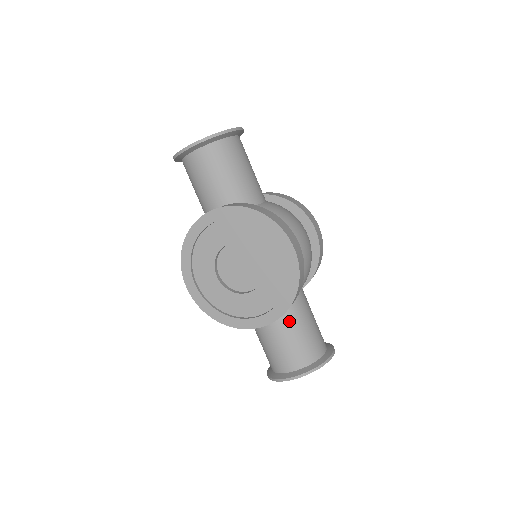
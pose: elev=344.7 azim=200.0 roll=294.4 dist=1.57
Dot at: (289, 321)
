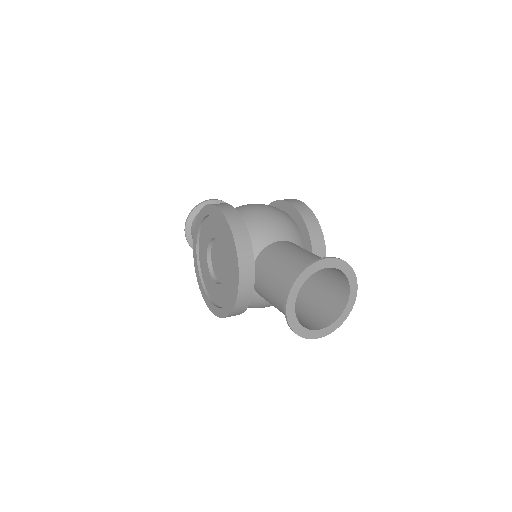
Dot at: (267, 264)
